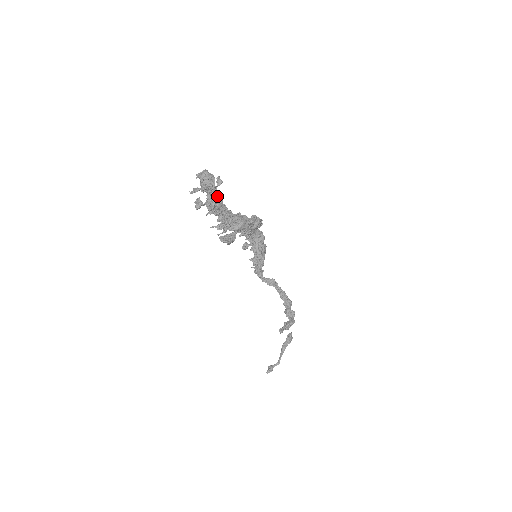
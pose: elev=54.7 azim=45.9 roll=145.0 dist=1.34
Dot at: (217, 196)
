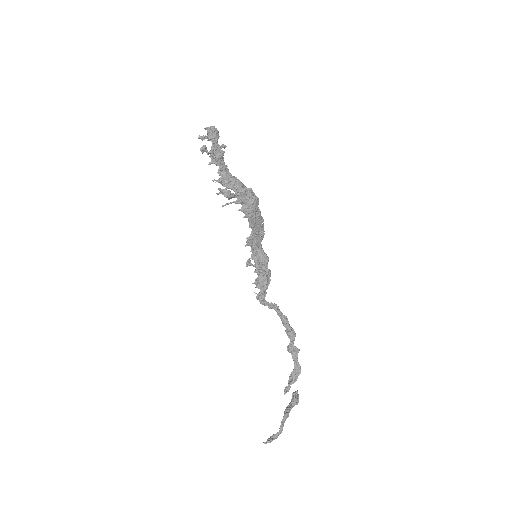
Dot at: (219, 146)
